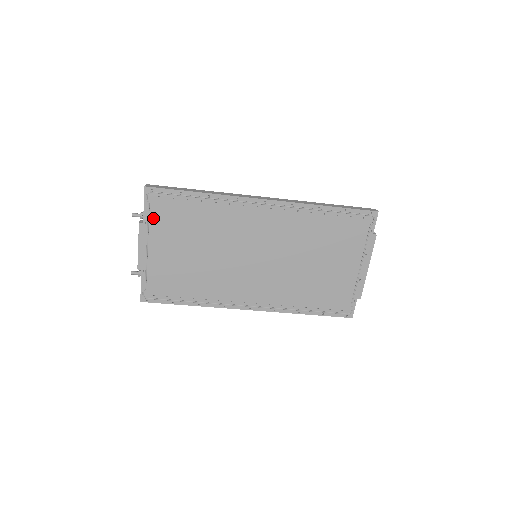
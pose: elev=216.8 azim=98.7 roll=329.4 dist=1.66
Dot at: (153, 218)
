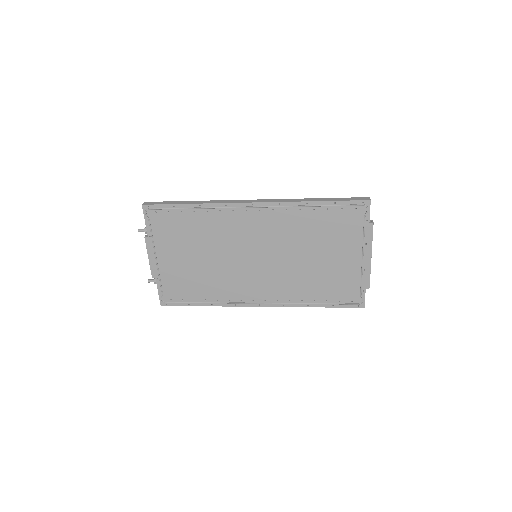
Dot at: (155, 232)
